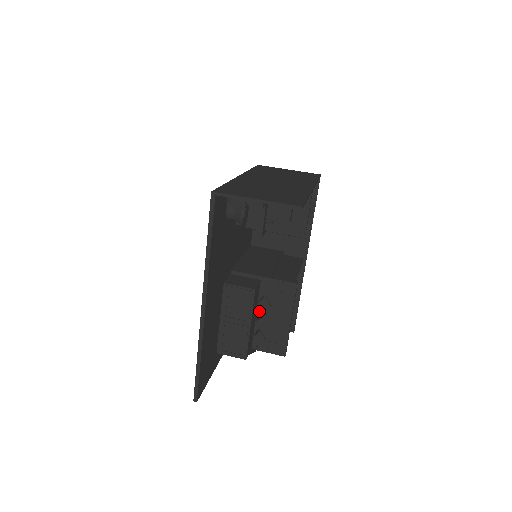
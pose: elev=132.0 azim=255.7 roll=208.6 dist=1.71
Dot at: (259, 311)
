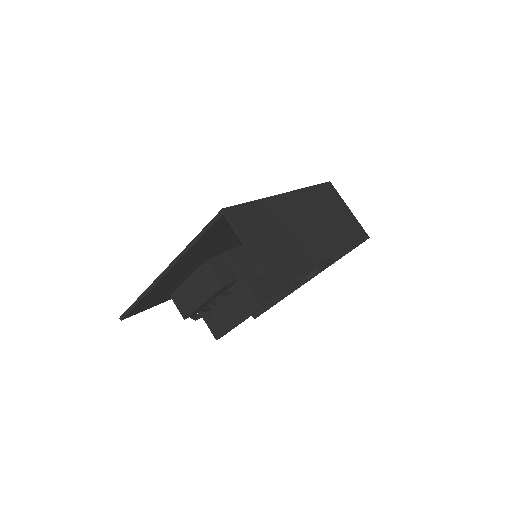
Dot at: (217, 300)
